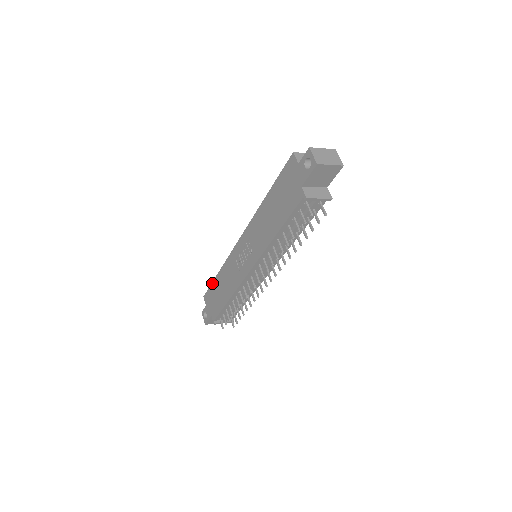
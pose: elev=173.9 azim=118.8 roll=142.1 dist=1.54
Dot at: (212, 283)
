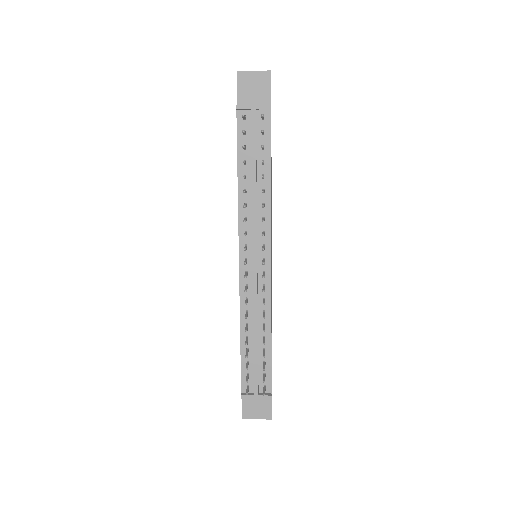
Dot at: occluded
